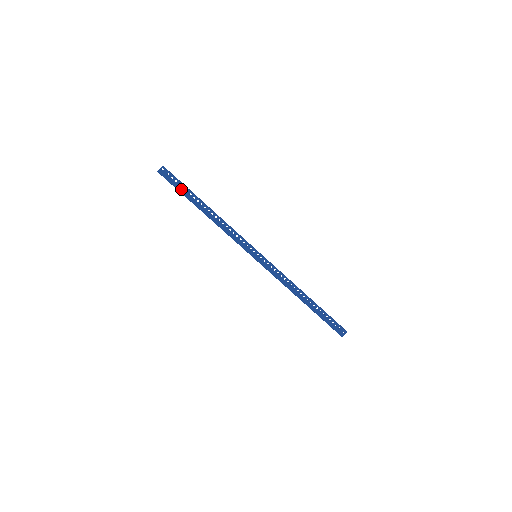
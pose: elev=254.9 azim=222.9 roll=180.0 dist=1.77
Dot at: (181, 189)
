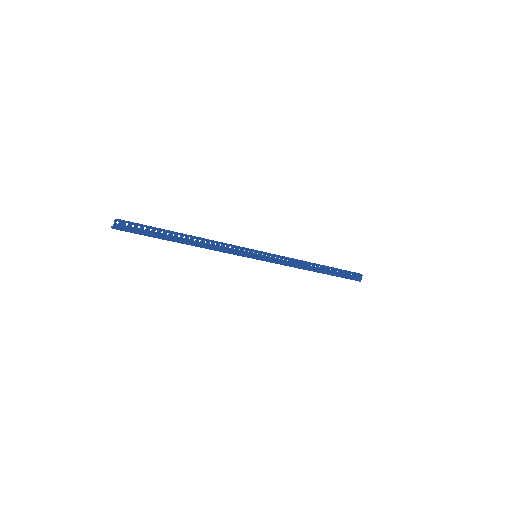
Dot at: (149, 233)
